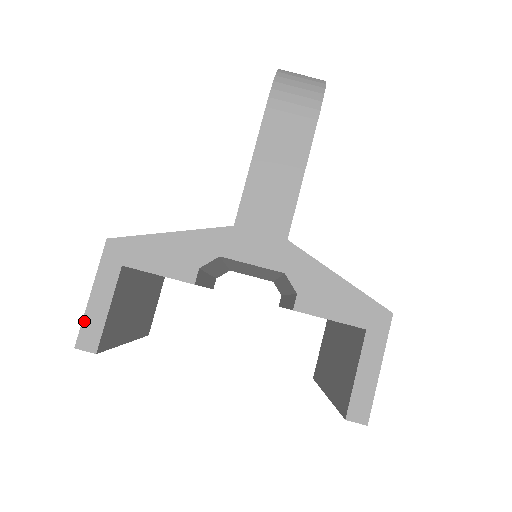
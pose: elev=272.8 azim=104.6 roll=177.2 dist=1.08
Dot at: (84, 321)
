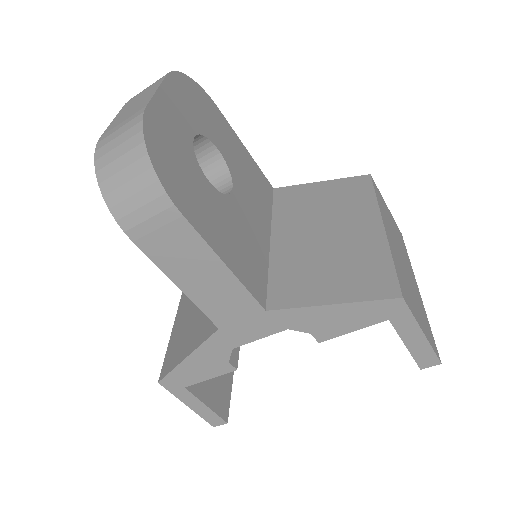
Dot at: (202, 417)
